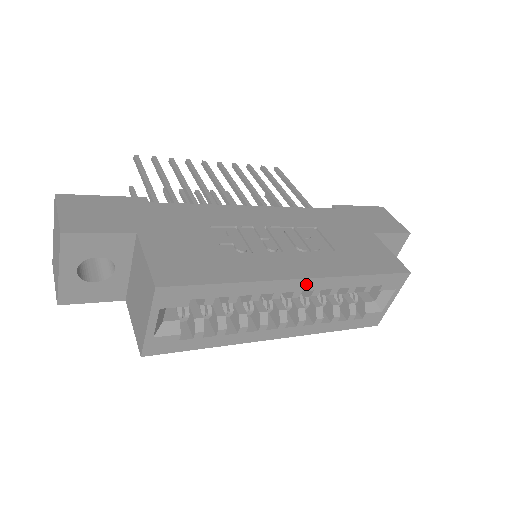
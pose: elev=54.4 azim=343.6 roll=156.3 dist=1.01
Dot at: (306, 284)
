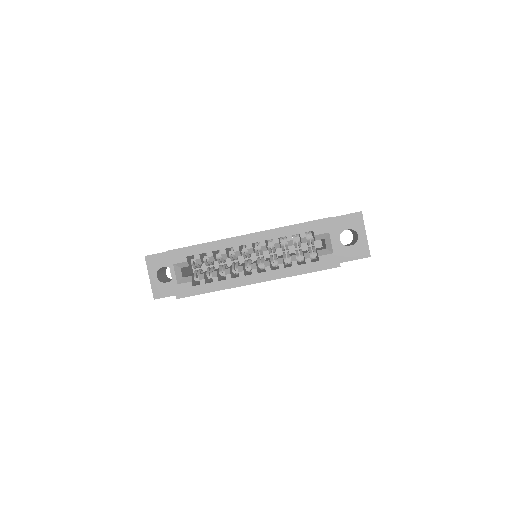
Dot at: (251, 238)
